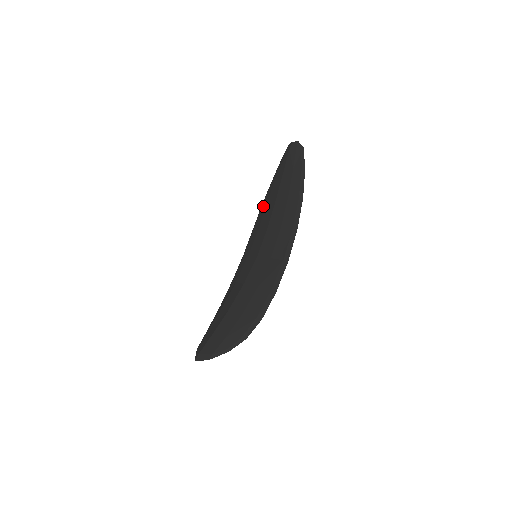
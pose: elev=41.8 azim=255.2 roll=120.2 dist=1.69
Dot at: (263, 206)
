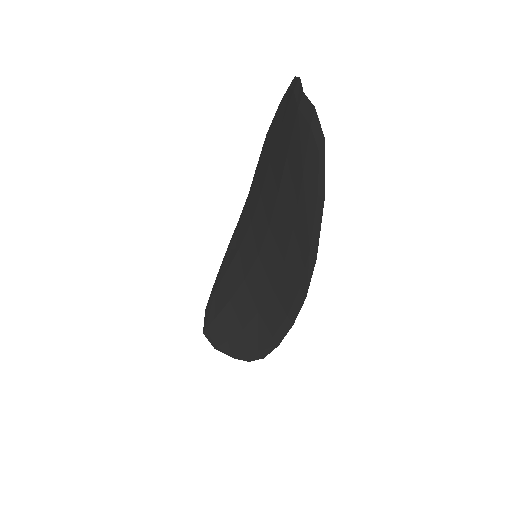
Dot at: (265, 154)
